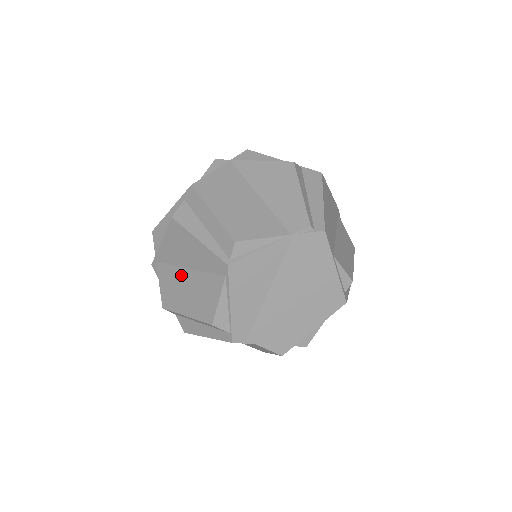
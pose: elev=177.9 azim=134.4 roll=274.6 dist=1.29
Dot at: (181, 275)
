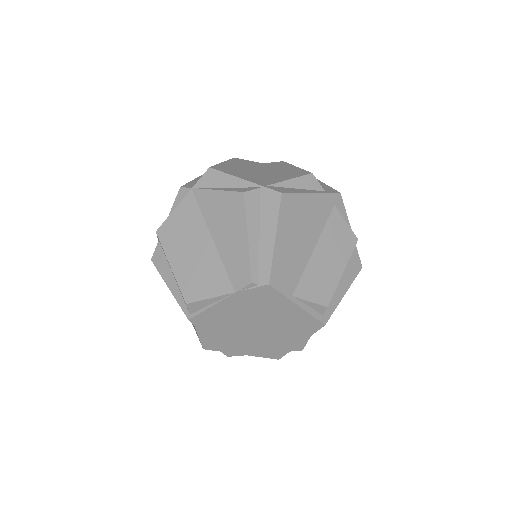
Dot at: occluded
